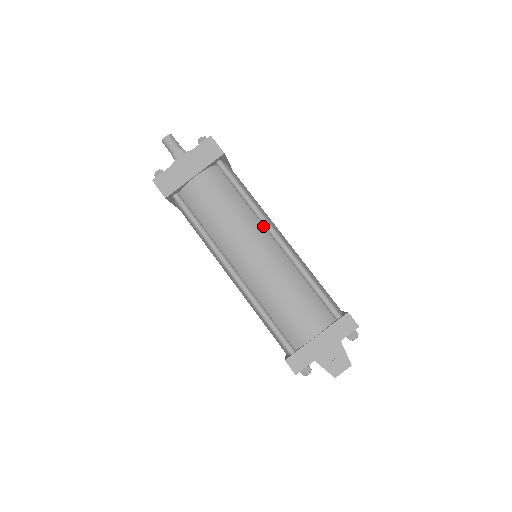
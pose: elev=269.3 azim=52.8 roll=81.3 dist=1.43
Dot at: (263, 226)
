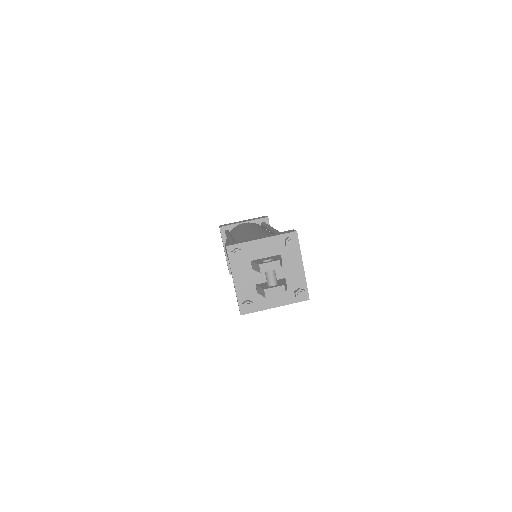
Dot at: occluded
